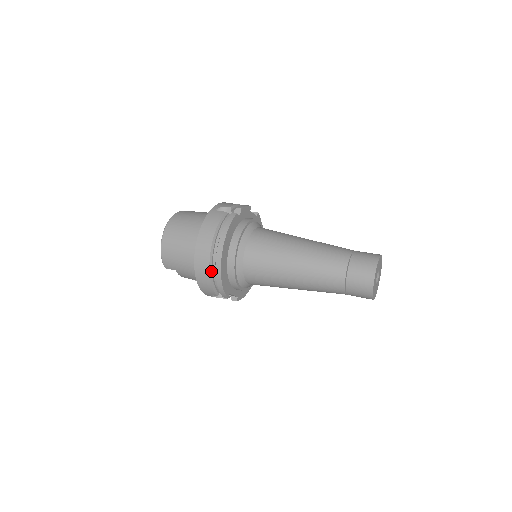
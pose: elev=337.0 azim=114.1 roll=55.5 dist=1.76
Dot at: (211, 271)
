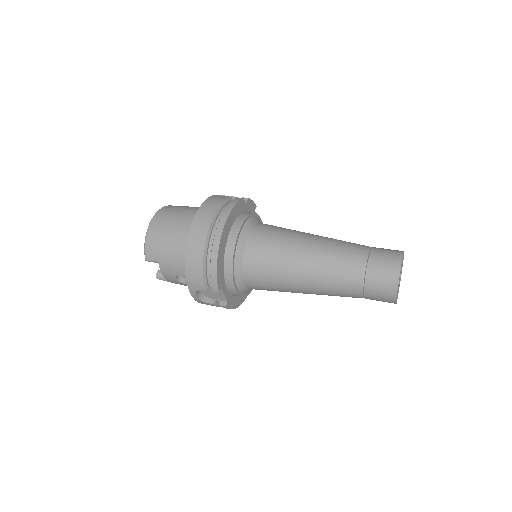
Dot at: (206, 250)
